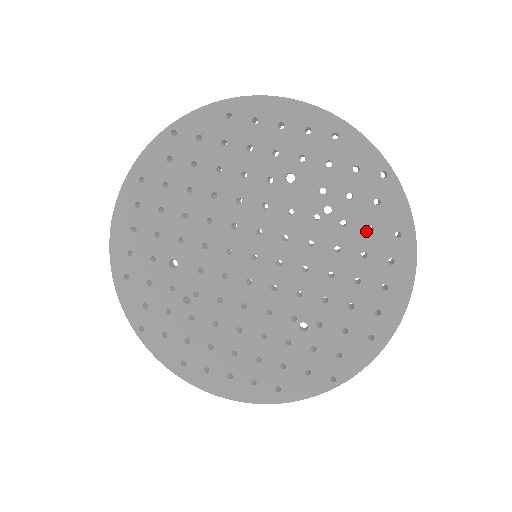
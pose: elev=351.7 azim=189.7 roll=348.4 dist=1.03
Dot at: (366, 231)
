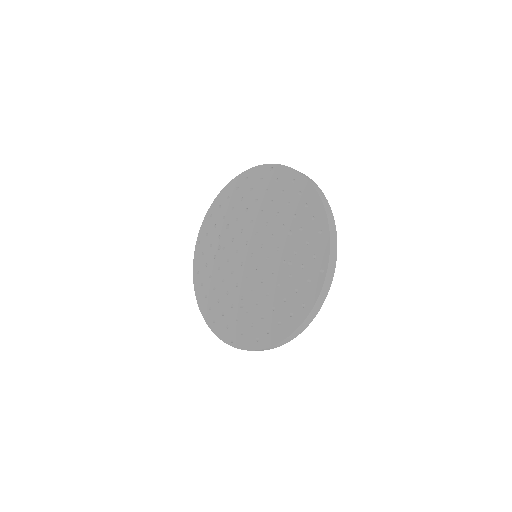
Dot at: (295, 289)
